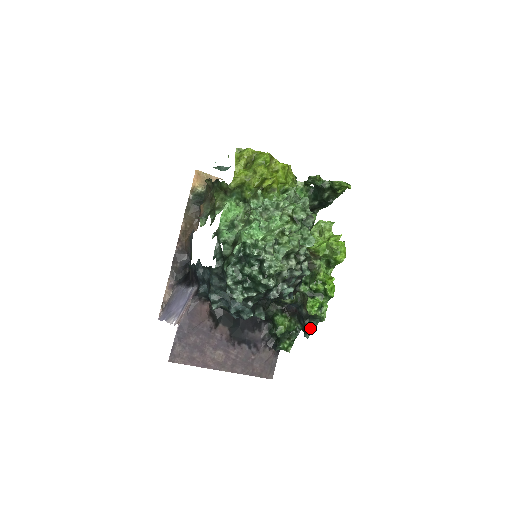
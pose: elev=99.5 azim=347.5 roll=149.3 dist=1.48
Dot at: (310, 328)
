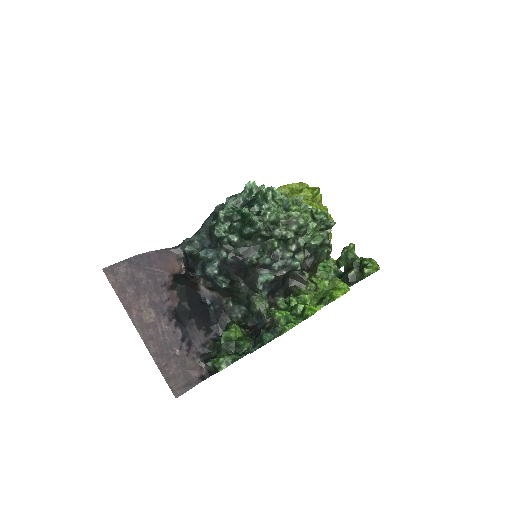
Dot at: (263, 336)
